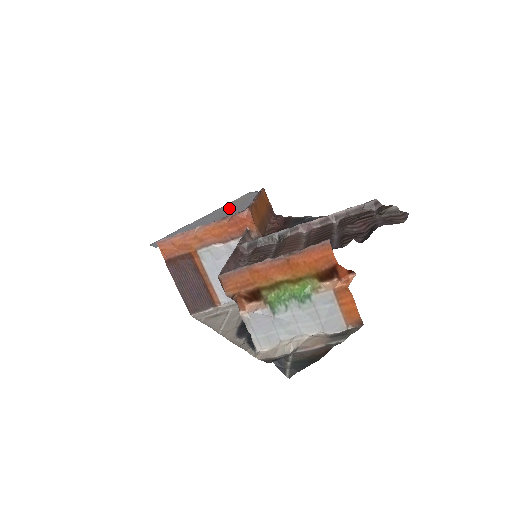
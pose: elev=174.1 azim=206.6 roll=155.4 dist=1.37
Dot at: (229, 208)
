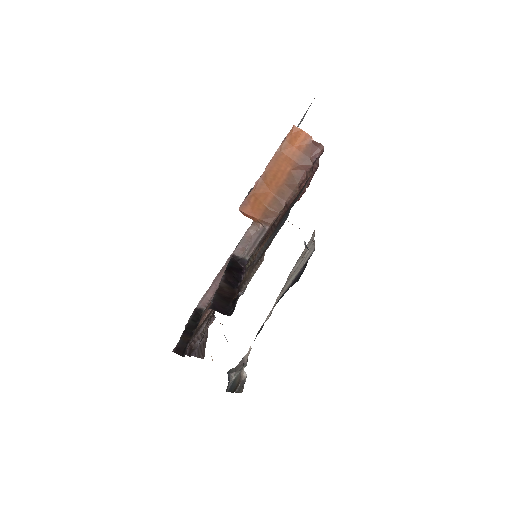
Dot at: occluded
